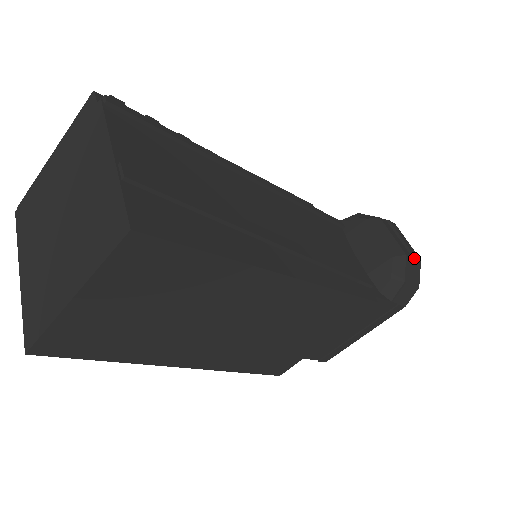
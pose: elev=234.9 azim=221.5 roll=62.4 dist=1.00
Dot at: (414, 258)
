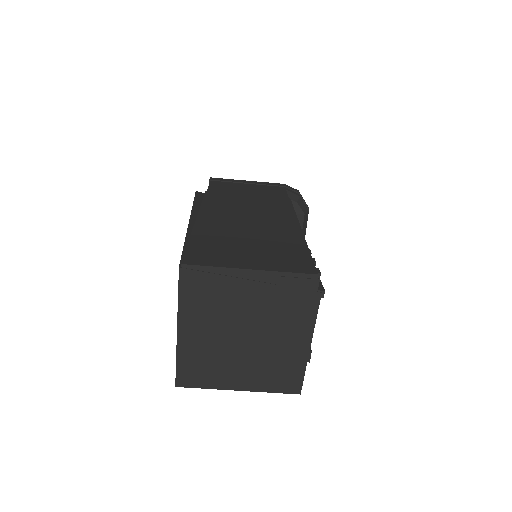
Dot at: occluded
